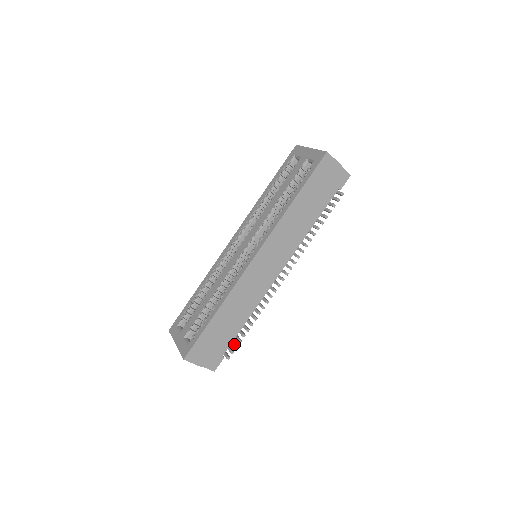
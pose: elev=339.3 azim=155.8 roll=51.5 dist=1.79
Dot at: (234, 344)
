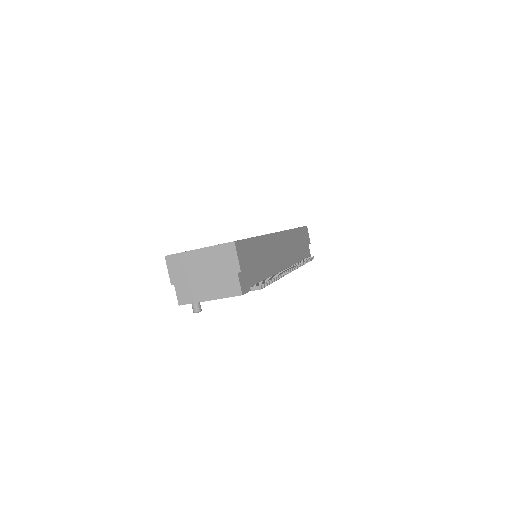
Dot at: (263, 282)
